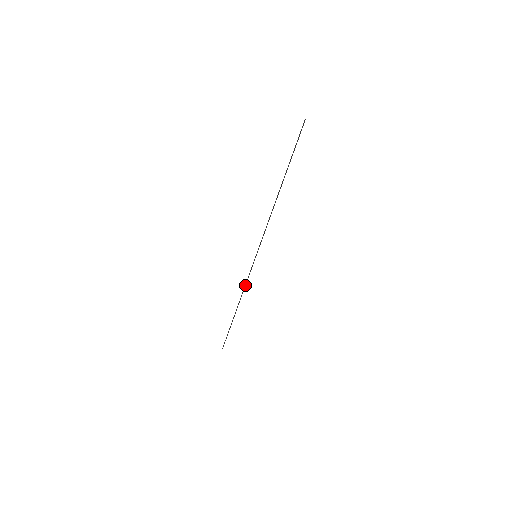
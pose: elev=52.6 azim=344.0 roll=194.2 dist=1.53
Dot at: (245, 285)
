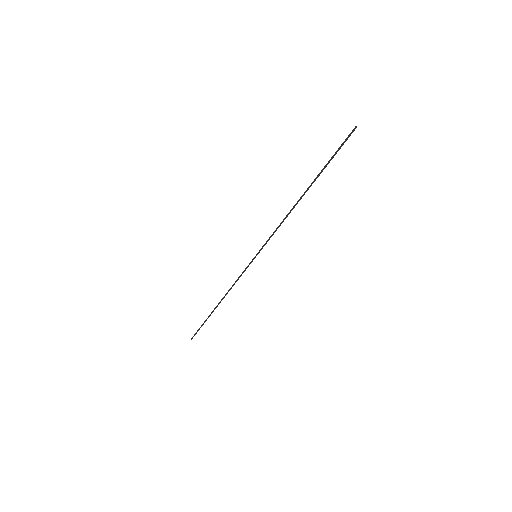
Dot at: occluded
